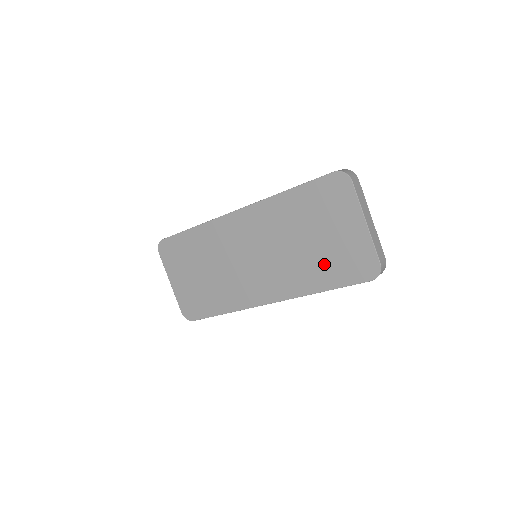
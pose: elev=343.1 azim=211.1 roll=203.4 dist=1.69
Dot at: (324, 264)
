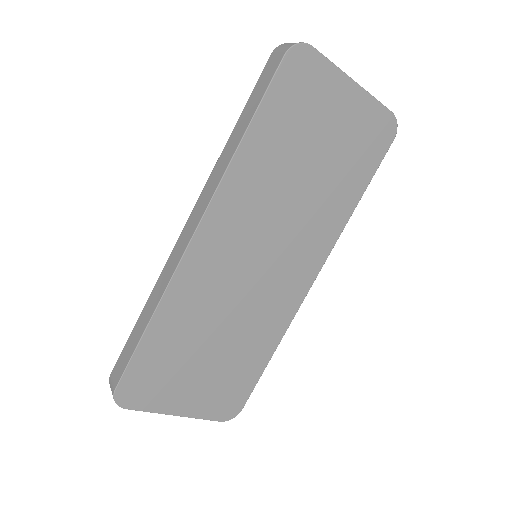
Dot at: (342, 174)
